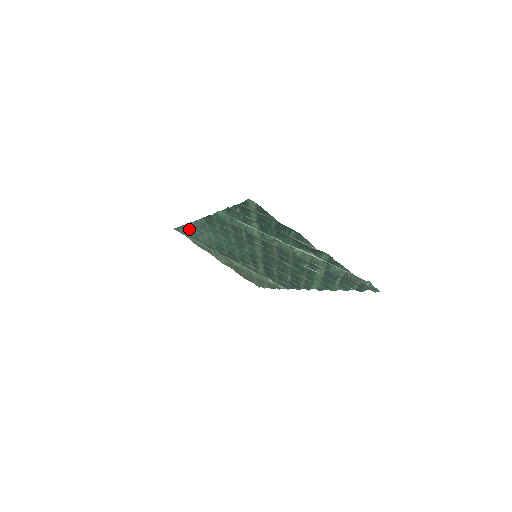
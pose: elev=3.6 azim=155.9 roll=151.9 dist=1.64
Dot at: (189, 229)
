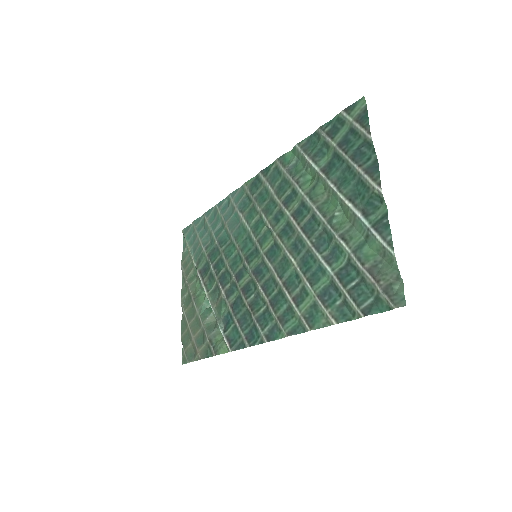
Dot at: (207, 218)
